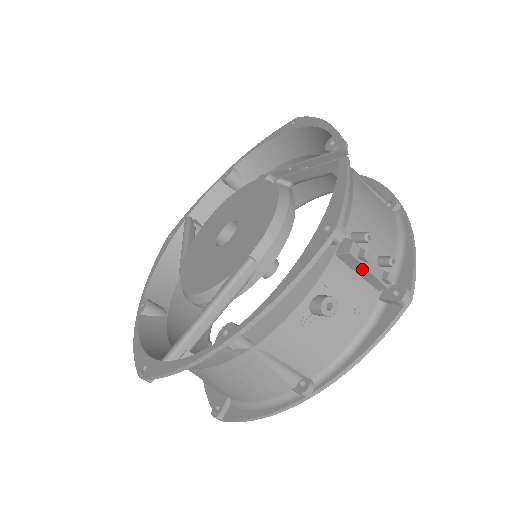
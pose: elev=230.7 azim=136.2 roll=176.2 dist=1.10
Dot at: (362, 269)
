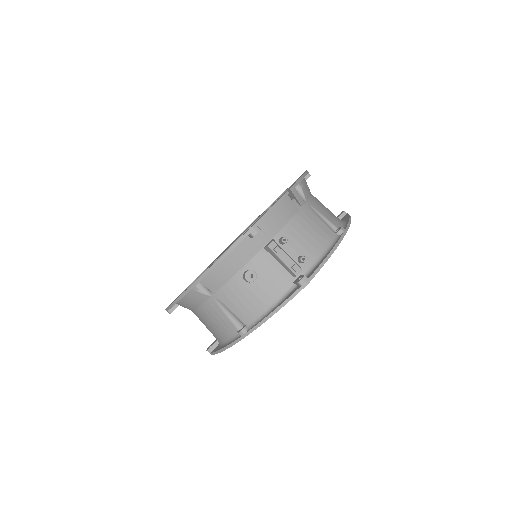
Dot at: (278, 259)
